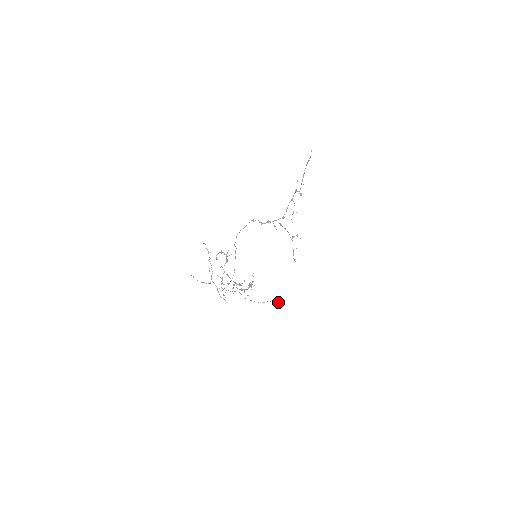
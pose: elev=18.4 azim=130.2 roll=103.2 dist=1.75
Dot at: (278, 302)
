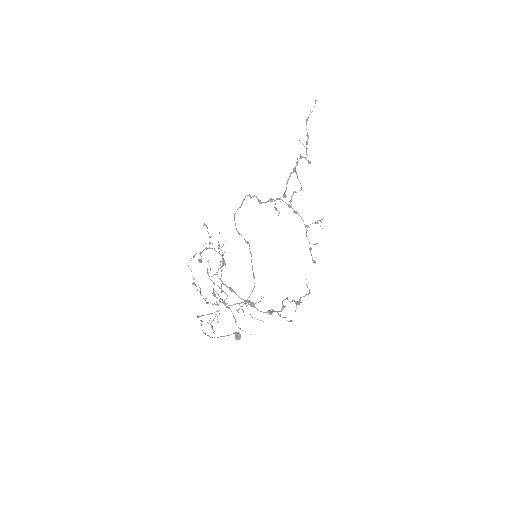
Dot at: (236, 335)
